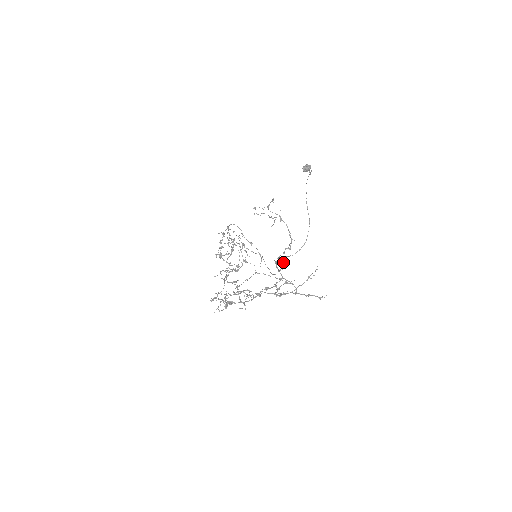
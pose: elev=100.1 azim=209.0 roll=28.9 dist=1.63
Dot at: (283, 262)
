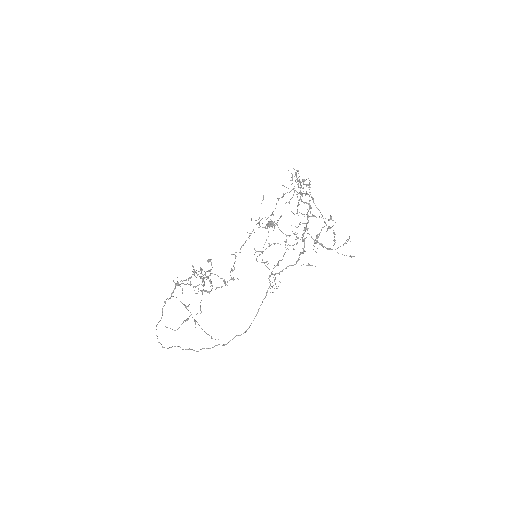
Dot at: occluded
